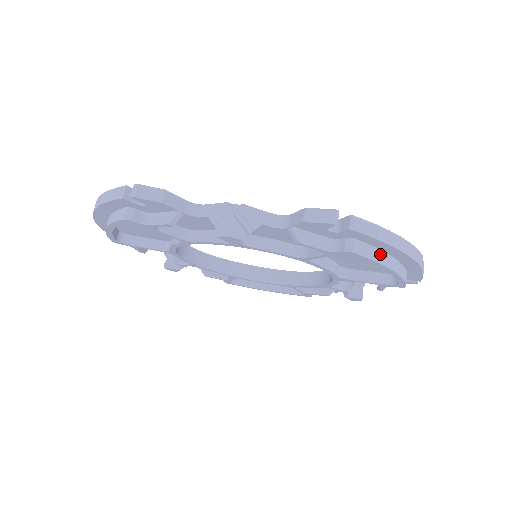
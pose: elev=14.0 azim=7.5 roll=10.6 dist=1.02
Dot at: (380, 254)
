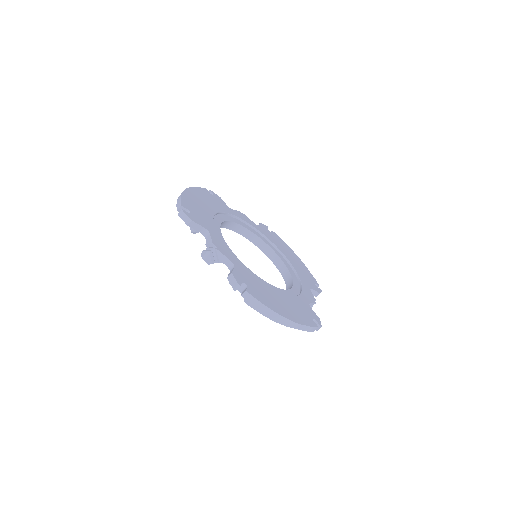
Dot at: occluded
